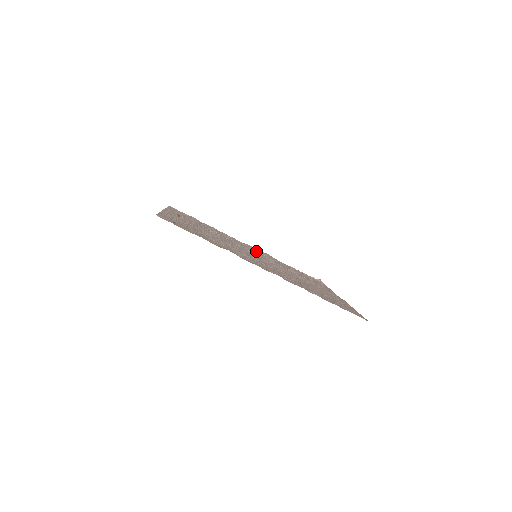
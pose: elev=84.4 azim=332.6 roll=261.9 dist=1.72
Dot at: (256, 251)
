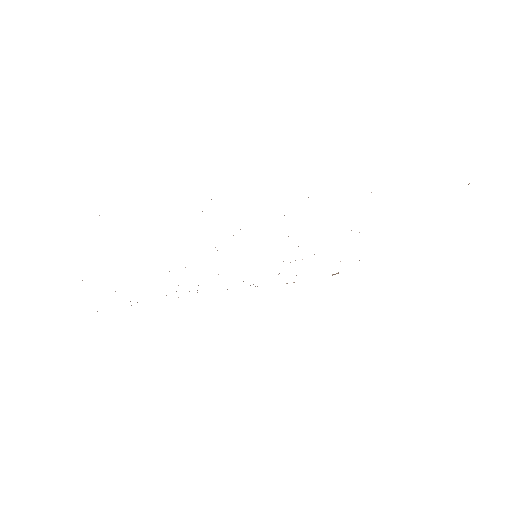
Dot at: occluded
